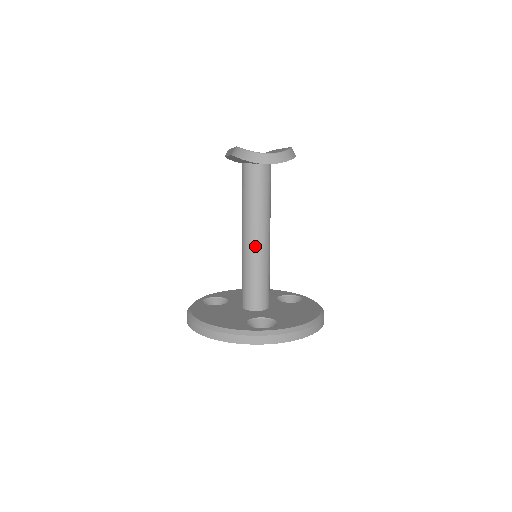
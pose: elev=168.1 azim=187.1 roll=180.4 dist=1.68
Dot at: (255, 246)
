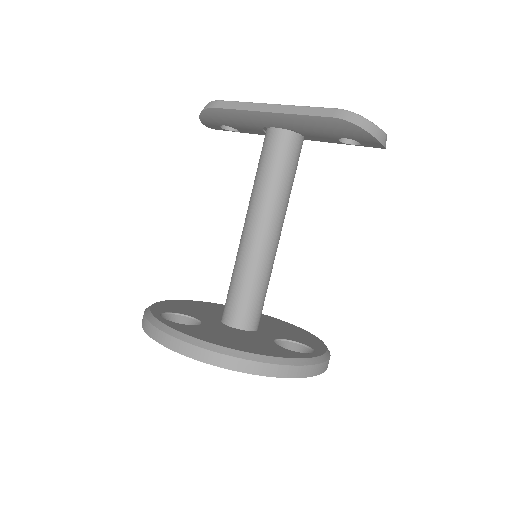
Dot at: (274, 243)
